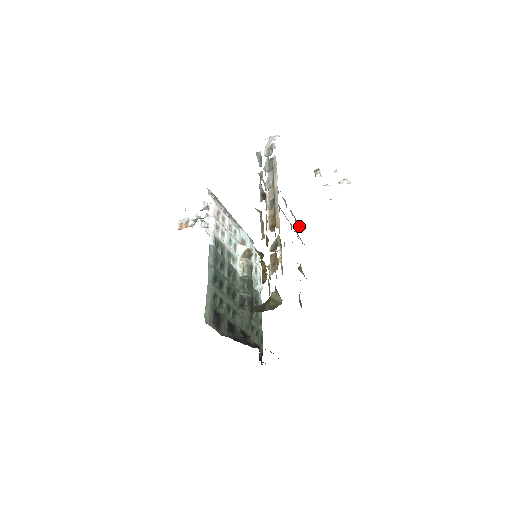
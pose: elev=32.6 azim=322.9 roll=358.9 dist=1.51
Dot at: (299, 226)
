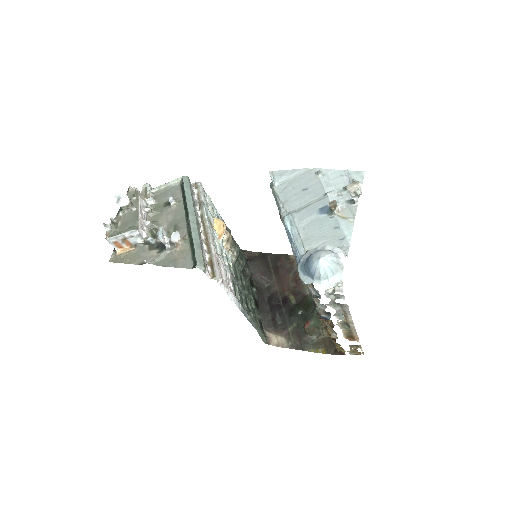
Dot at: occluded
